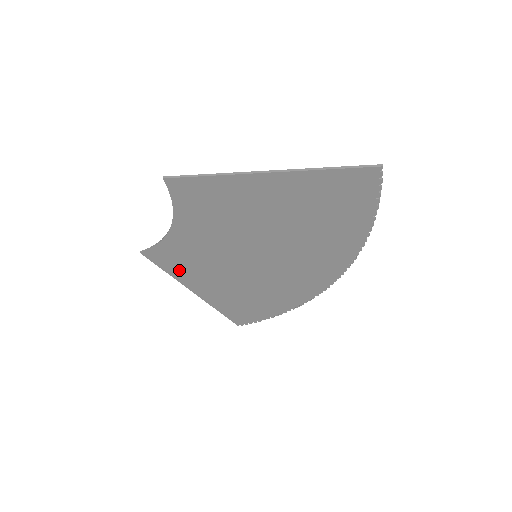
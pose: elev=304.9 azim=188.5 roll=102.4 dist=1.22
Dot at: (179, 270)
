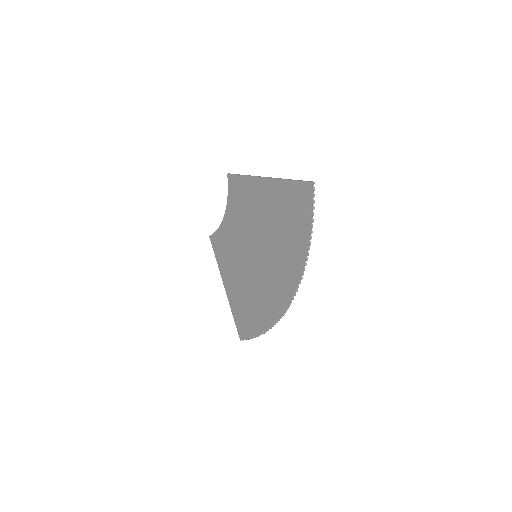
Dot at: (222, 259)
